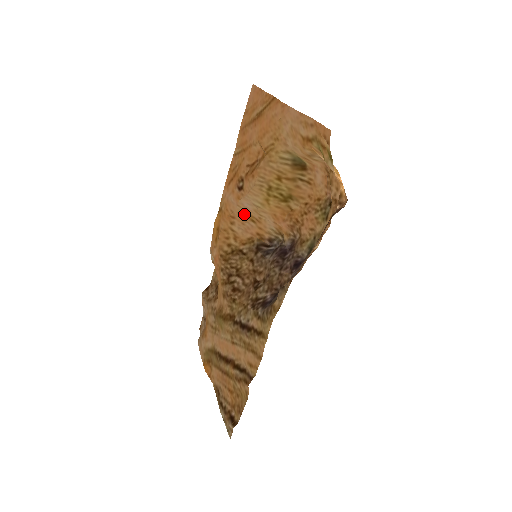
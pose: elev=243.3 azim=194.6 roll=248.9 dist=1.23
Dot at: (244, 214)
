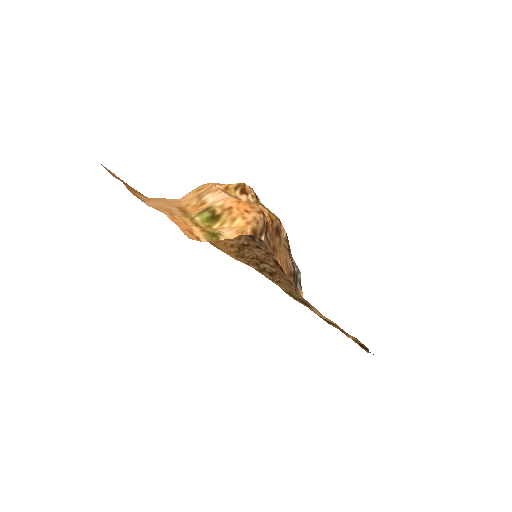
Dot at: occluded
